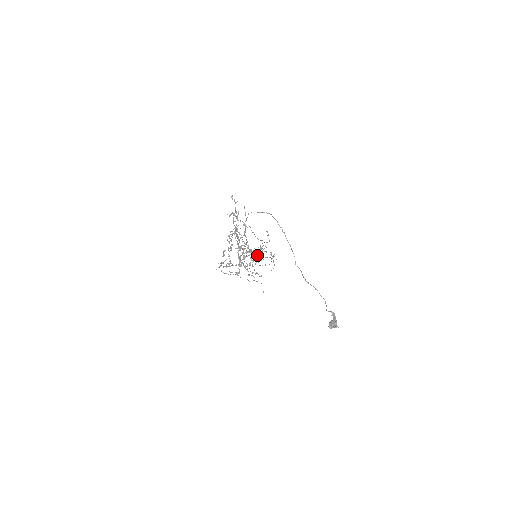
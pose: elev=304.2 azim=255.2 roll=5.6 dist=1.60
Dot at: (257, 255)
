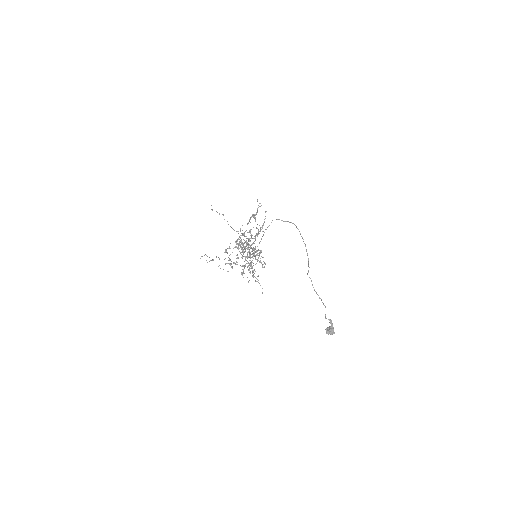
Dot at: occluded
